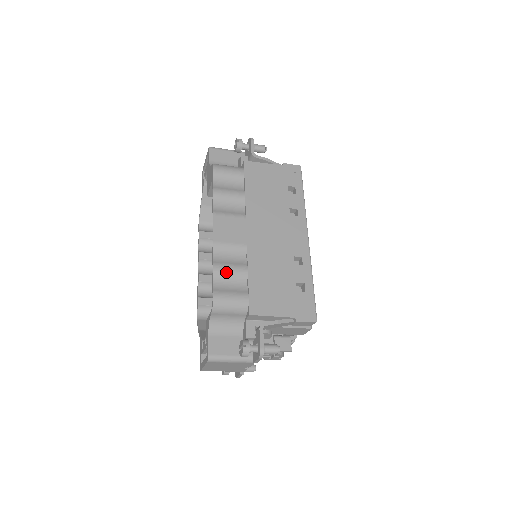
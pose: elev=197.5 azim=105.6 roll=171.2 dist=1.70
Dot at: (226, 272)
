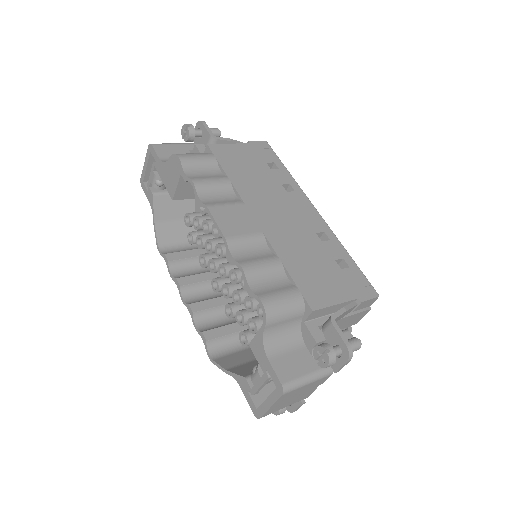
Dot at: (259, 269)
